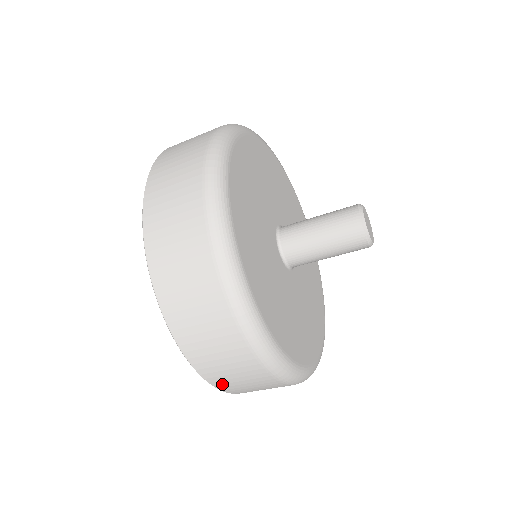
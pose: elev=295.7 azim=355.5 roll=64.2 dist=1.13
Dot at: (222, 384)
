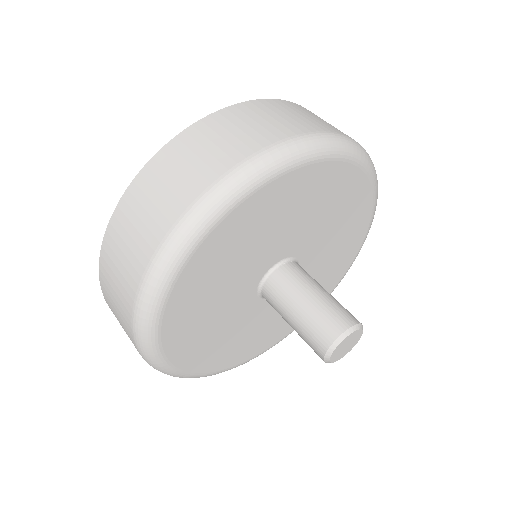
Dot at: occluded
